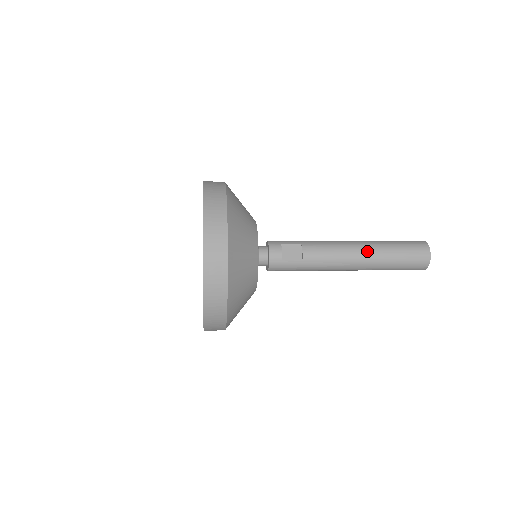
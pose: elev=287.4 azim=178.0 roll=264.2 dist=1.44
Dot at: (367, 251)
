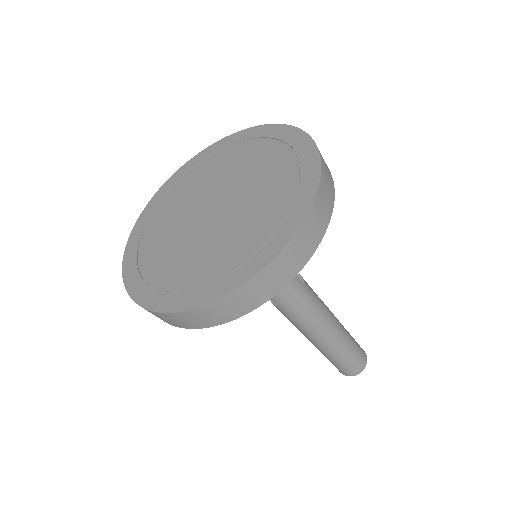
Dot at: occluded
